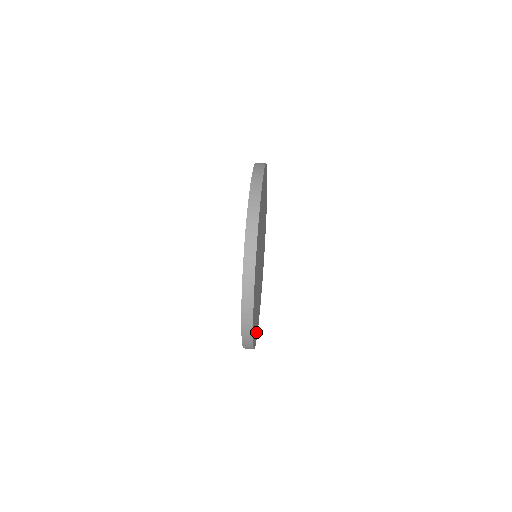
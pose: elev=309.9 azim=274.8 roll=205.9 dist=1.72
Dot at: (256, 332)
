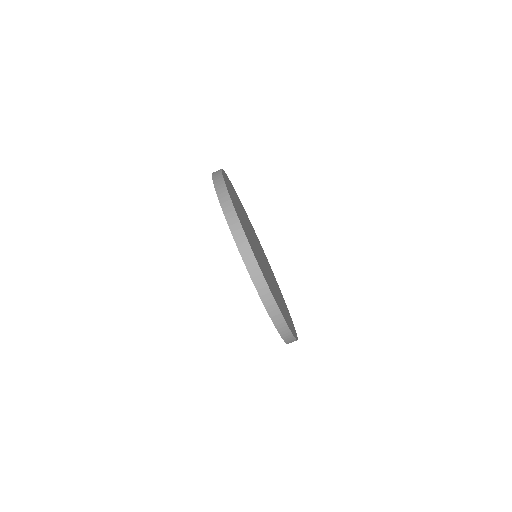
Dot at: (277, 284)
